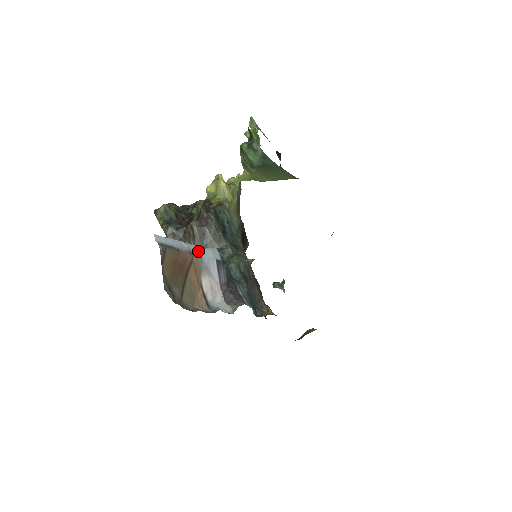
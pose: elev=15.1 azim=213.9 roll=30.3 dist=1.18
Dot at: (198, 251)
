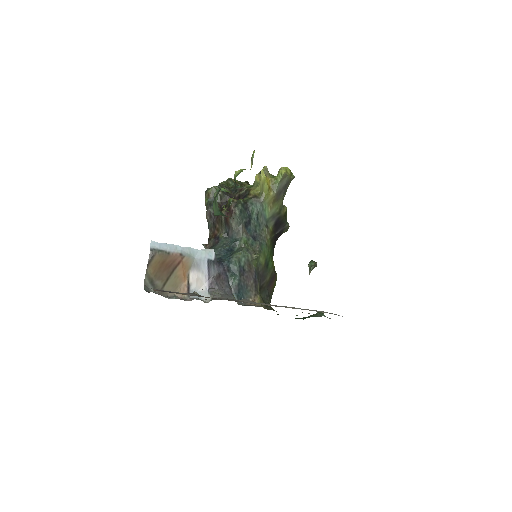
Dot at: (192, 252)
